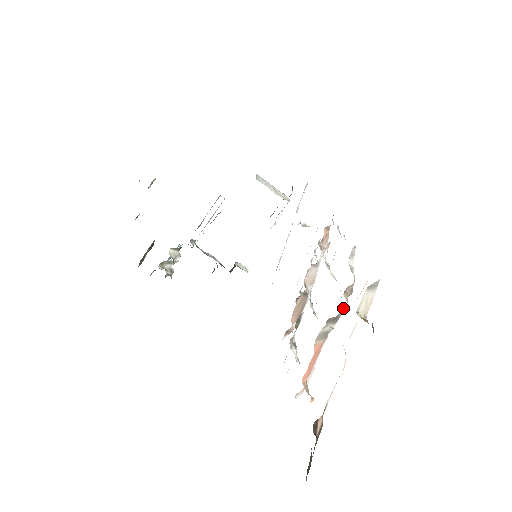
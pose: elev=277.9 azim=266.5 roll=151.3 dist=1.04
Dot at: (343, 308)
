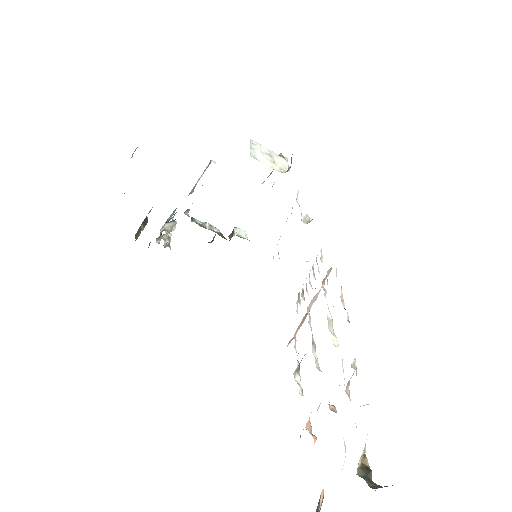
Dot at: (344, 384)
